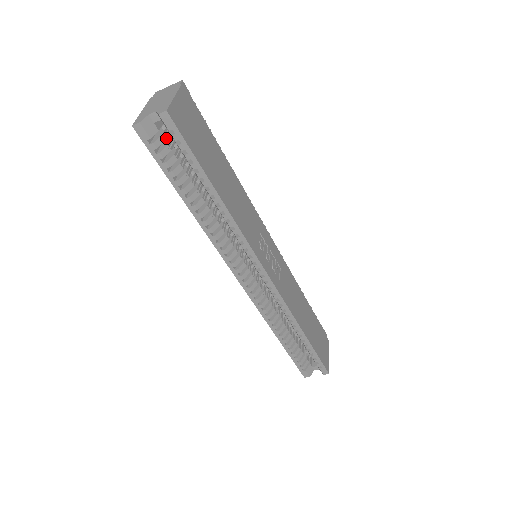
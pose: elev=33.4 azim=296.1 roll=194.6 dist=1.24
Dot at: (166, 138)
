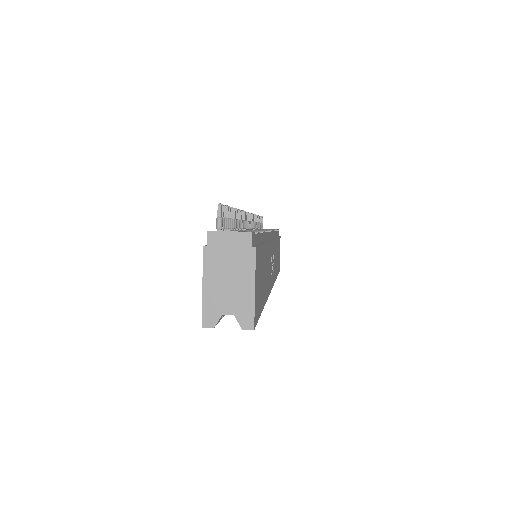
Dot at: occluded
